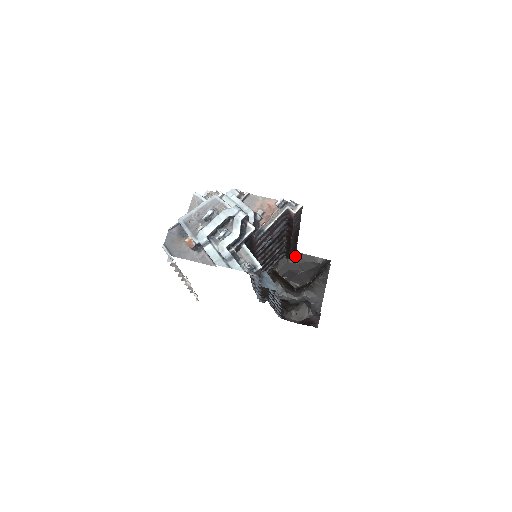
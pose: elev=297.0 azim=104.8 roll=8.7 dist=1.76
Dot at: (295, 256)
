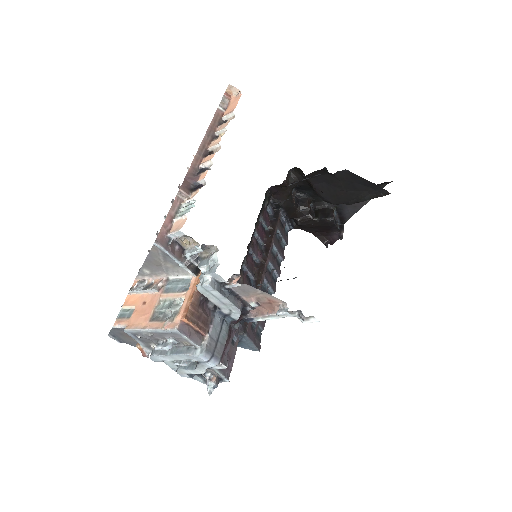
Dot at: (341, 173)
